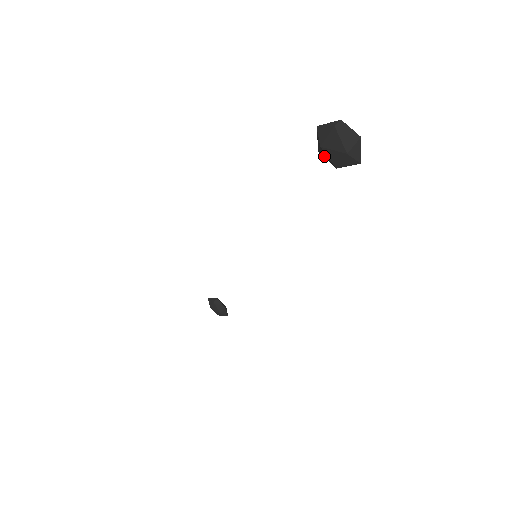
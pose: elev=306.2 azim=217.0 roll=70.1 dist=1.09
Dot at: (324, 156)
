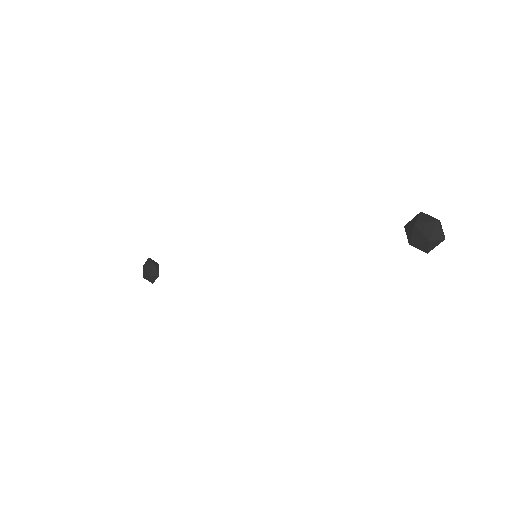
Dot at: (407, 231)
